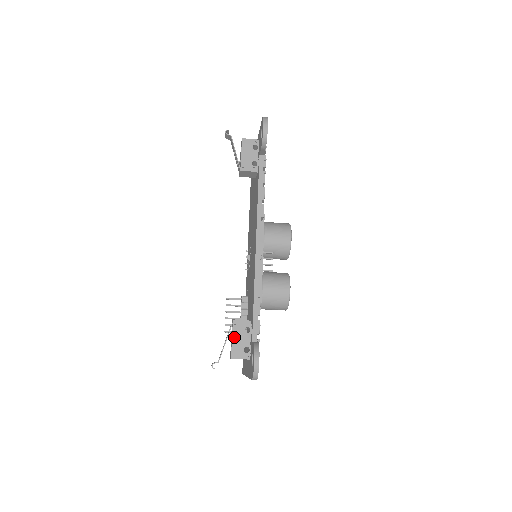
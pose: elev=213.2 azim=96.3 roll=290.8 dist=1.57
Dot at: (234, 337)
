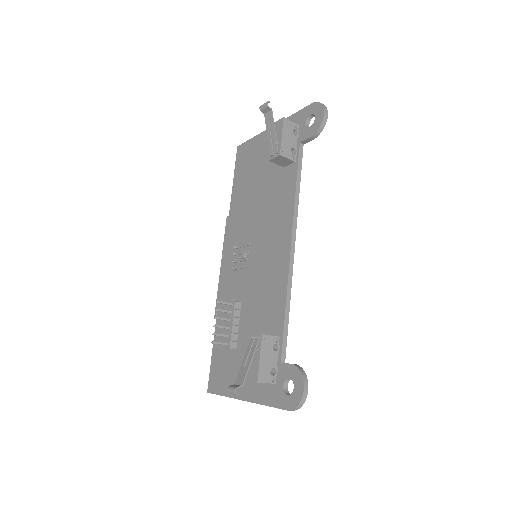
Dot at: (262, 356)
